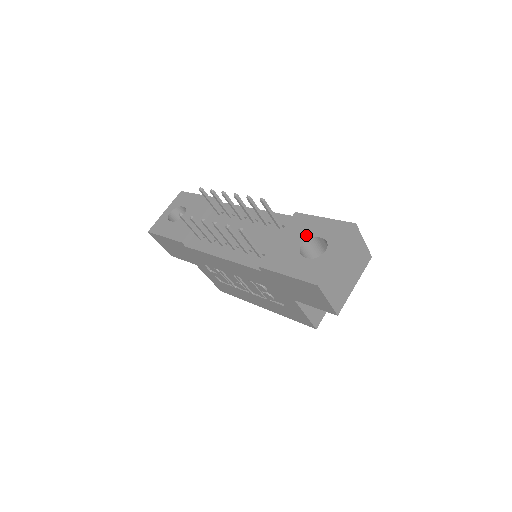
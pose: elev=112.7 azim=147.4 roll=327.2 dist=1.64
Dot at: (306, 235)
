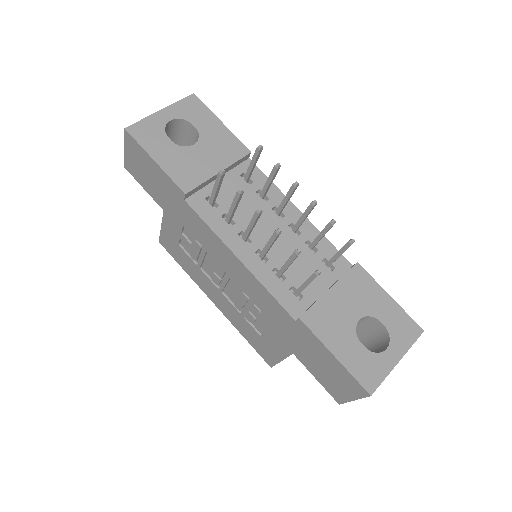
Dot at: (367, 309)
